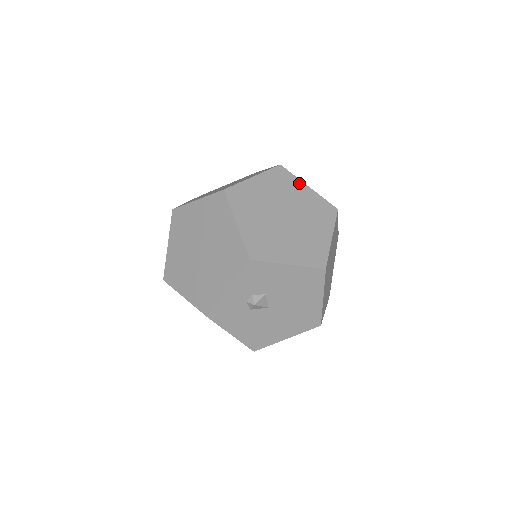
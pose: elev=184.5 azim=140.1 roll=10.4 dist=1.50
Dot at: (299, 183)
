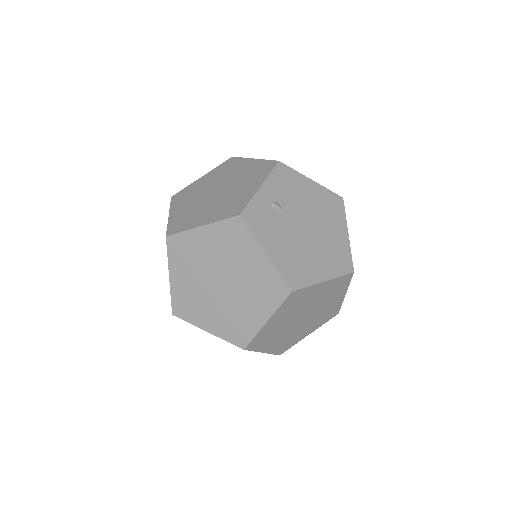
Dot at: (254, 246)
